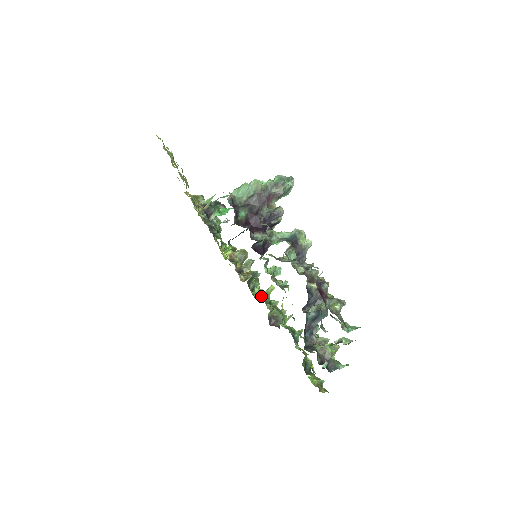
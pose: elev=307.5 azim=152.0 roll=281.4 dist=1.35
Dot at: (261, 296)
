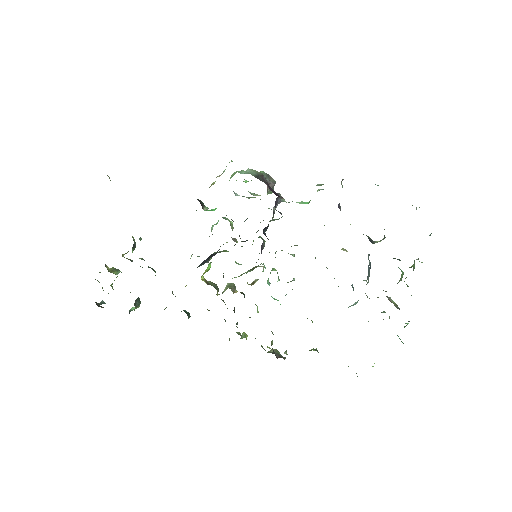
Dot at: occluded
